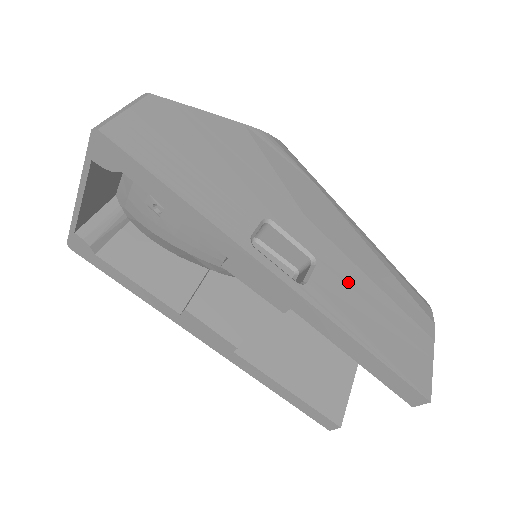
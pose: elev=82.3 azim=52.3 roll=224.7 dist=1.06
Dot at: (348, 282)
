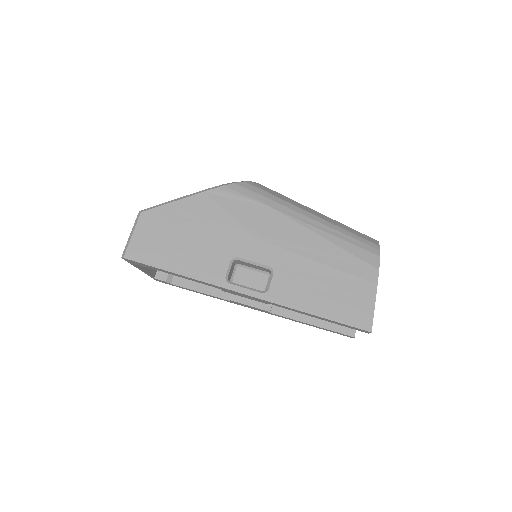
Dot at: (300, 274)
